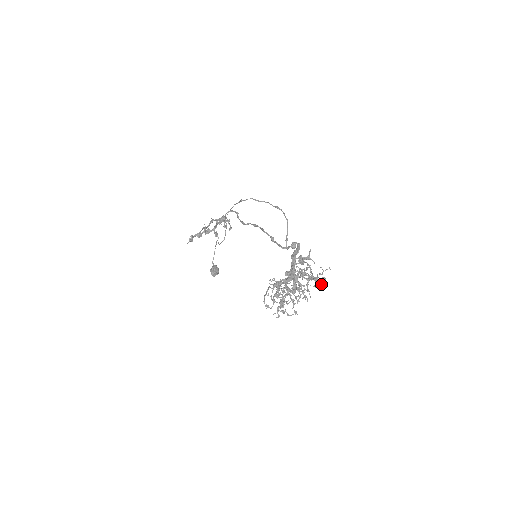
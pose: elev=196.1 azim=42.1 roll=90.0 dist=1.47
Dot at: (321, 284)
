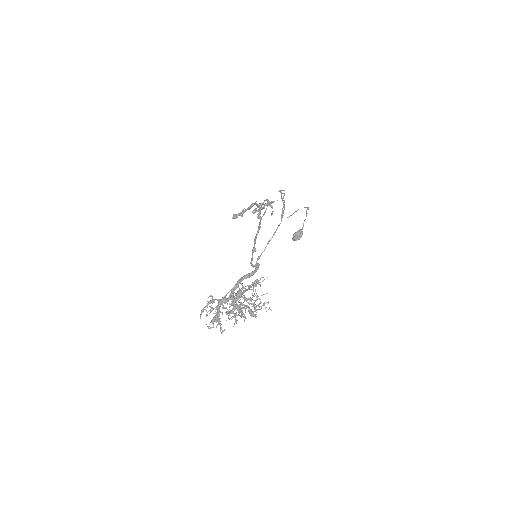
Dot at: (255, 315)
